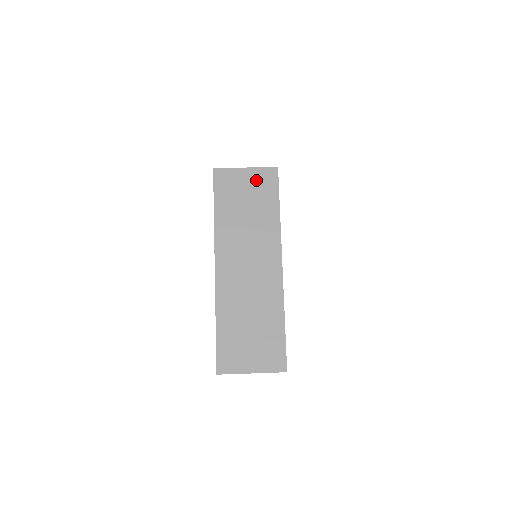
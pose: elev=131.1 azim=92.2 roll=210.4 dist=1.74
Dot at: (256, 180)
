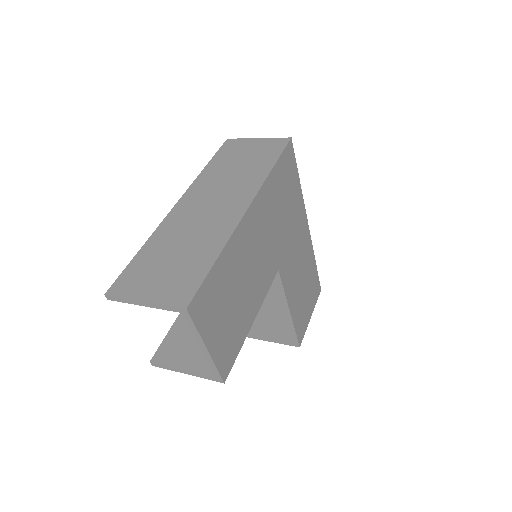
Dot at: (263, 146)
